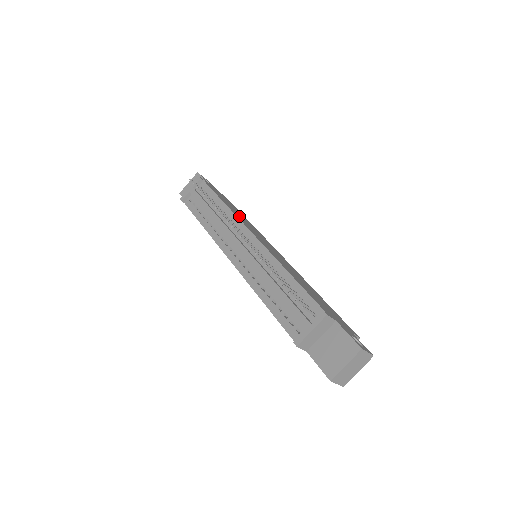
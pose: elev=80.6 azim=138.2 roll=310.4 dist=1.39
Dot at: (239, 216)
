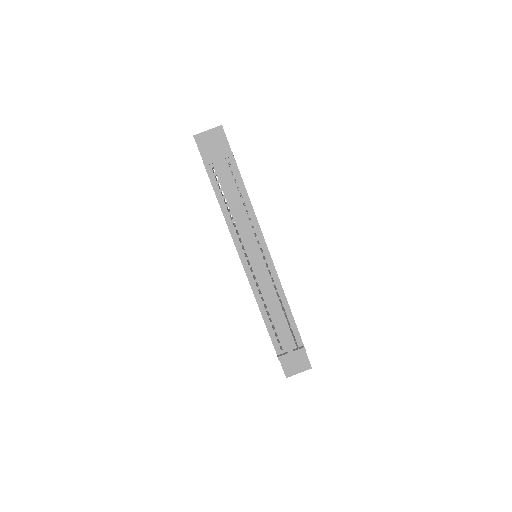
Dot at: occluded
